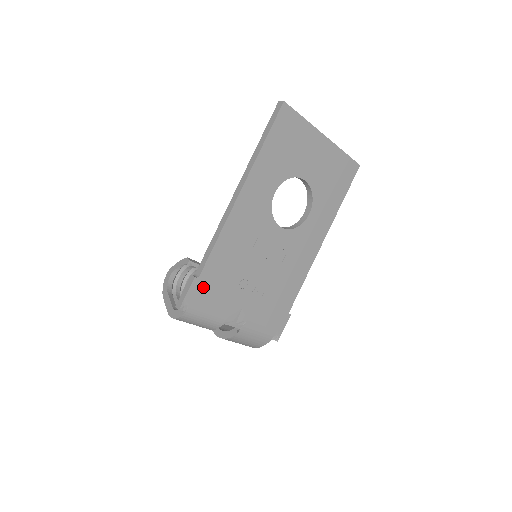
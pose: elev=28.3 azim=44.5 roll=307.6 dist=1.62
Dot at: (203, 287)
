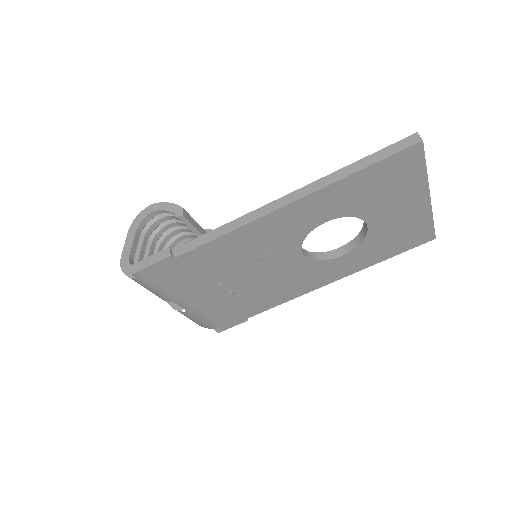
Dot at: (174, 267)
